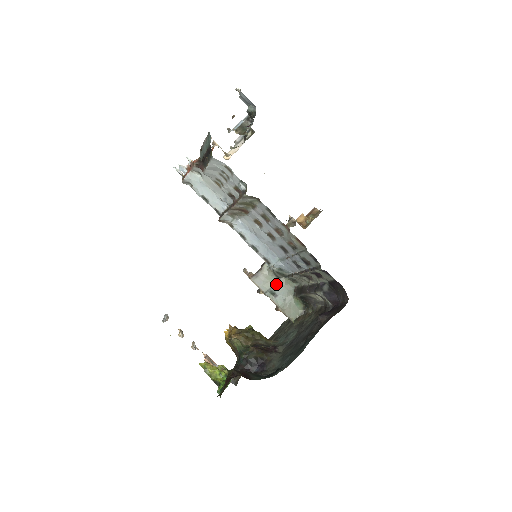
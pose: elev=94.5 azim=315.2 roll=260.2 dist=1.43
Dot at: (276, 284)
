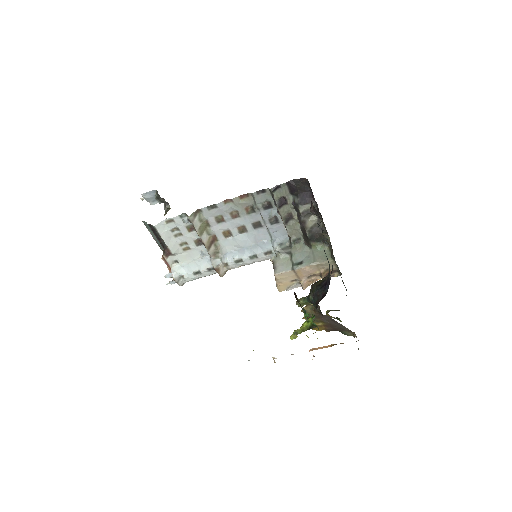
Dot at: (292, 257)
